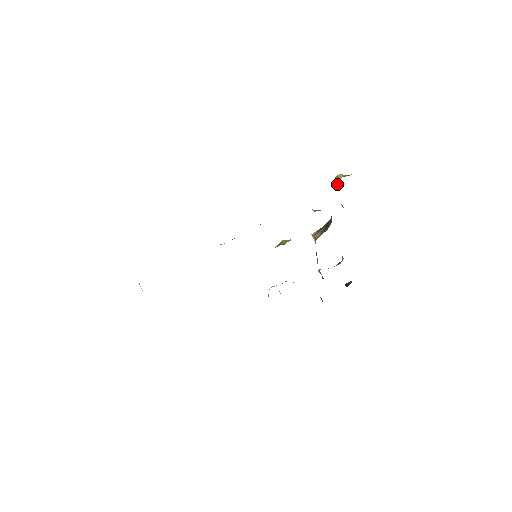
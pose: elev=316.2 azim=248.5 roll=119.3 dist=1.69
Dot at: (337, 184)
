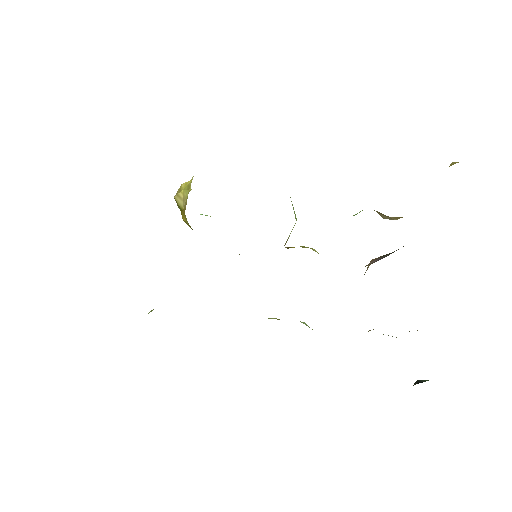
Dot at: occluded
